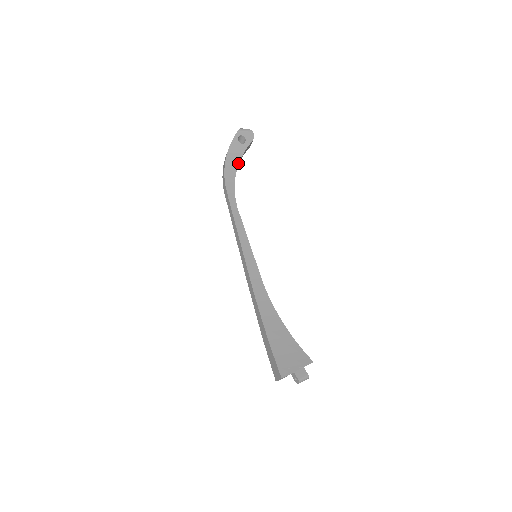
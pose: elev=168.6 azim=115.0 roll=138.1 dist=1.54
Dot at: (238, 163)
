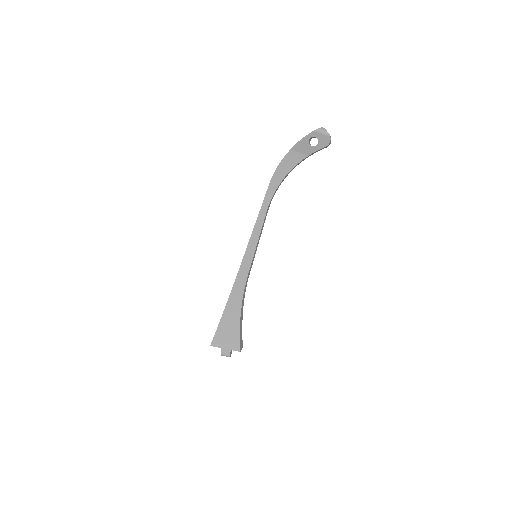
Dot at: (297, 164)
